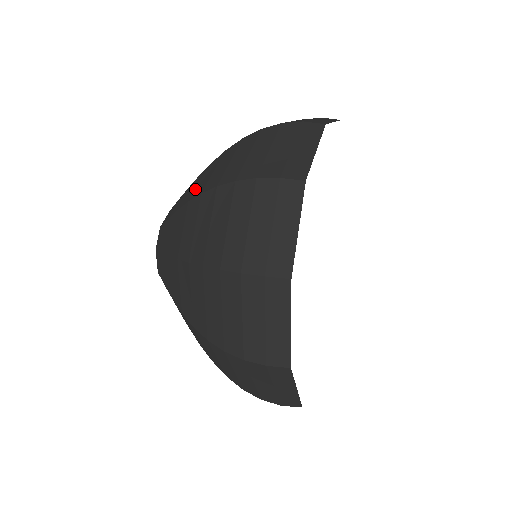
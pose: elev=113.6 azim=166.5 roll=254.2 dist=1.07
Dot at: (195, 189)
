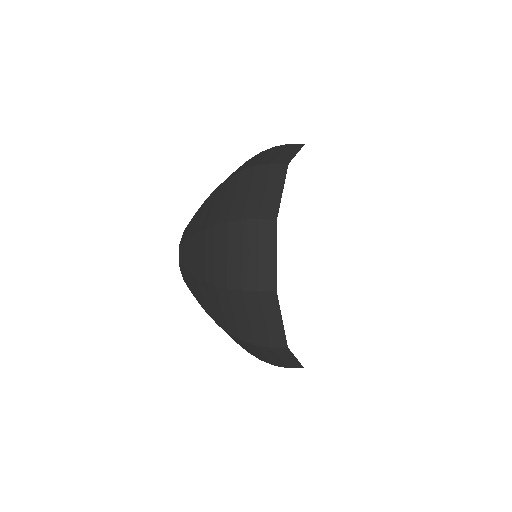
Dot at: occluded
